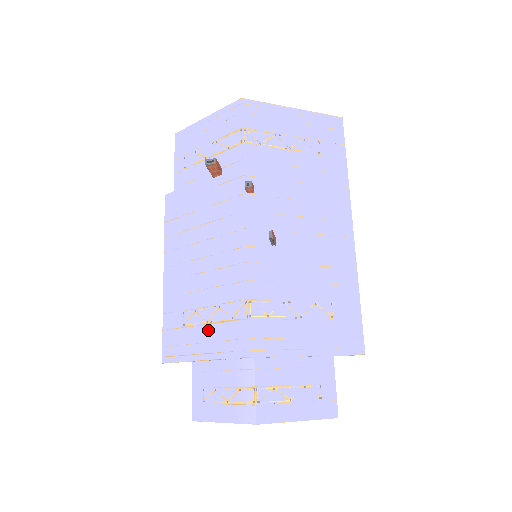
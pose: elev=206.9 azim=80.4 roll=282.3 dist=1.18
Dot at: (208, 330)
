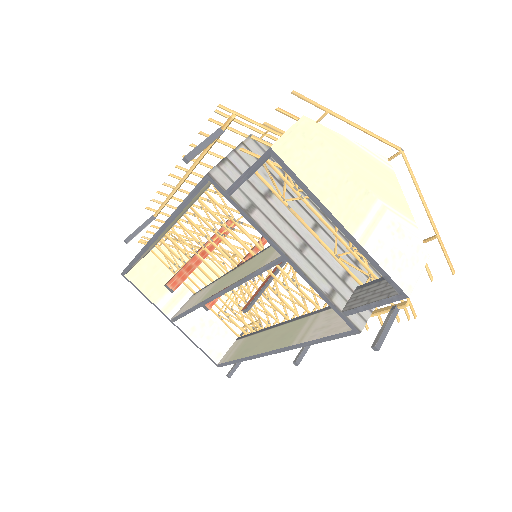
Dot at: occluded
